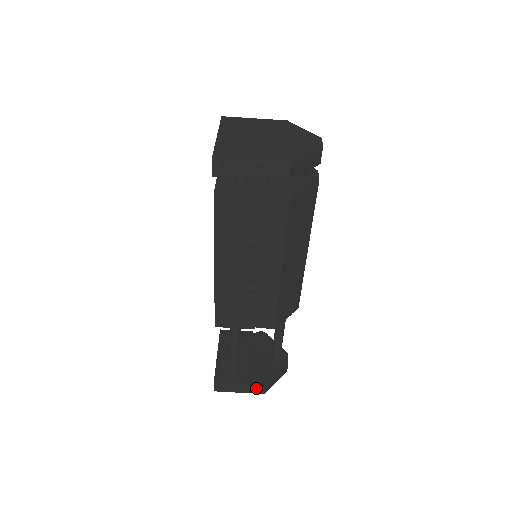
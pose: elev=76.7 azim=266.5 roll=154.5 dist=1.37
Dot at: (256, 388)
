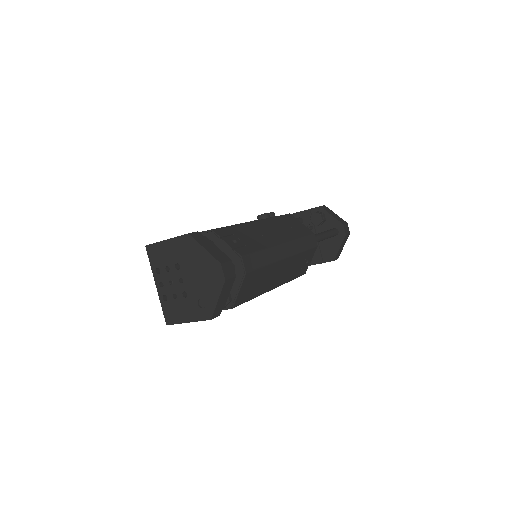
Dot at: occluded
